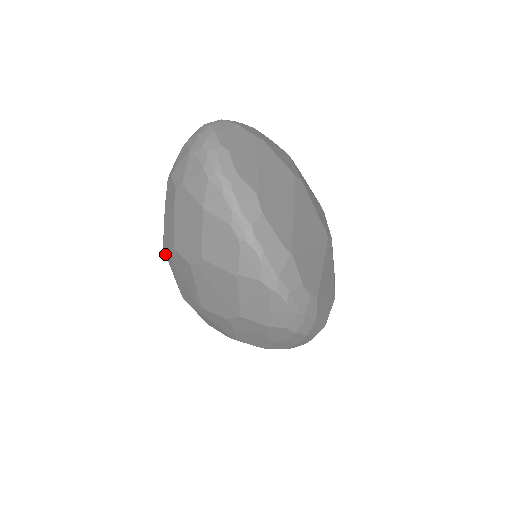
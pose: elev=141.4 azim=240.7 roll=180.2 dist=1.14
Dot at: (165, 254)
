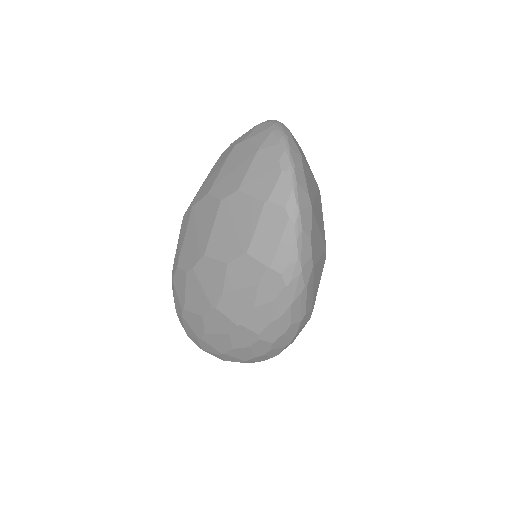
Dot at: (181, 224)
